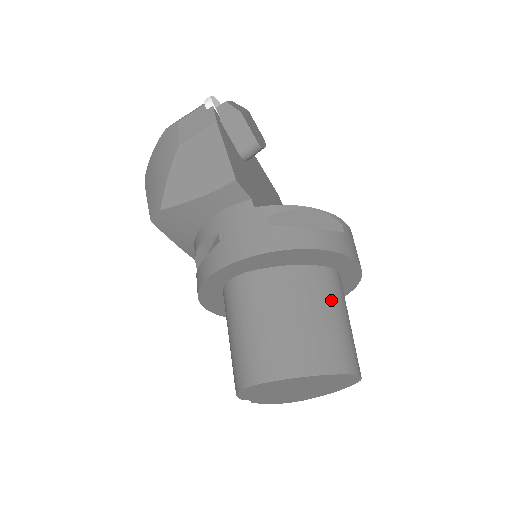
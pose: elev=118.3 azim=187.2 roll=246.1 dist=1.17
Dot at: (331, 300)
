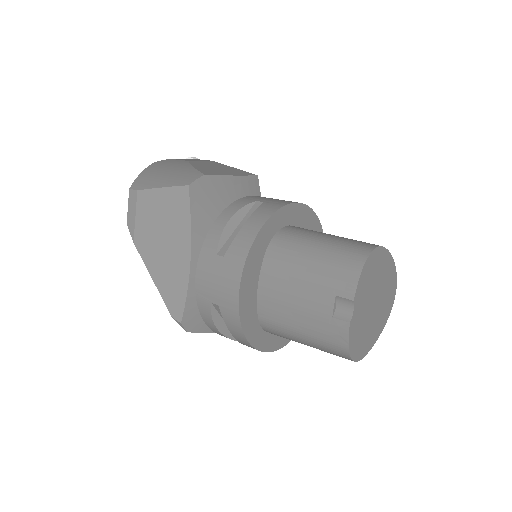
Dot at: occluded
